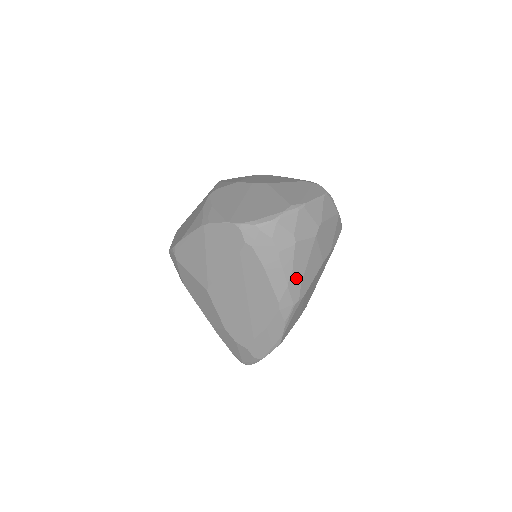
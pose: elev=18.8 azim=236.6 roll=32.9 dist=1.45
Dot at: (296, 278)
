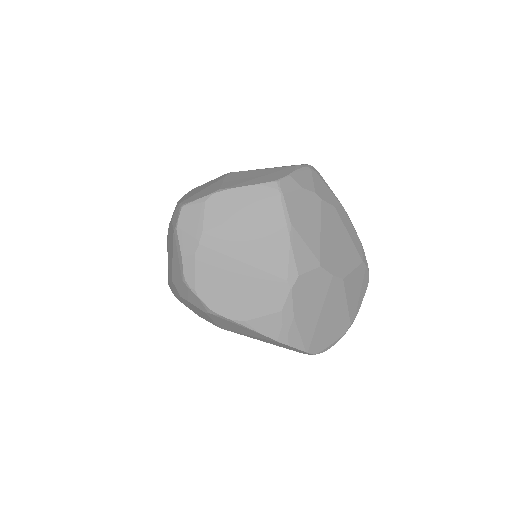
Dot at: occluded
